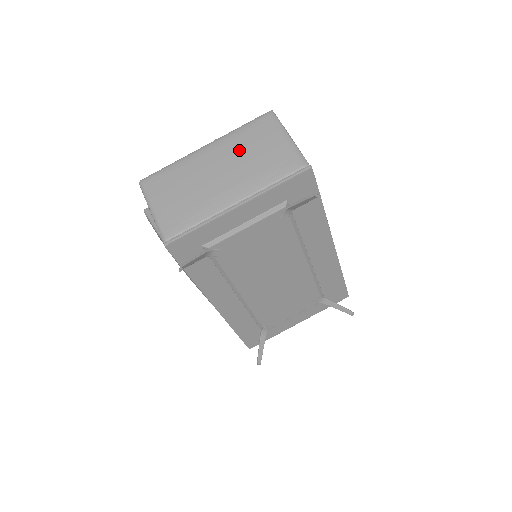
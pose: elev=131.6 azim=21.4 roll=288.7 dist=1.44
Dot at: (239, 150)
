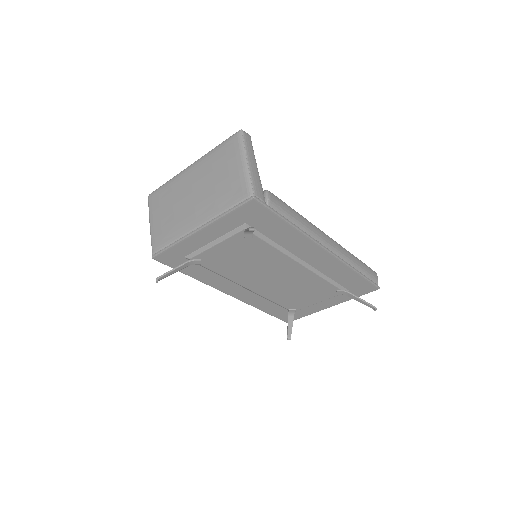
Dot at: (208, 173)
